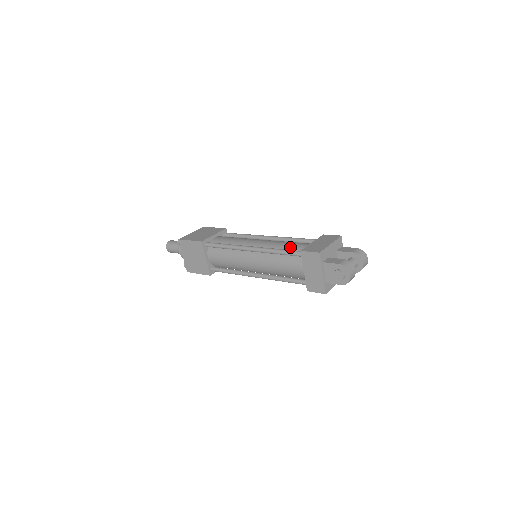
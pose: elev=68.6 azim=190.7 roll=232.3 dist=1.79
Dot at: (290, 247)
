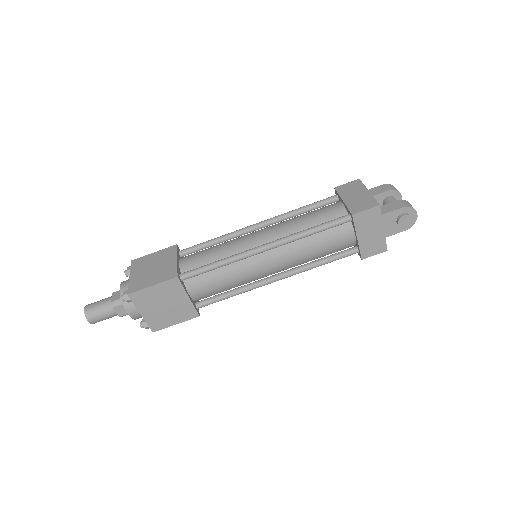
Dot at: (317, 219)
